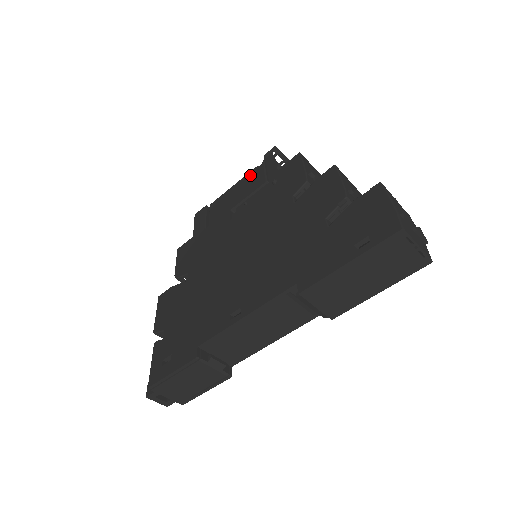
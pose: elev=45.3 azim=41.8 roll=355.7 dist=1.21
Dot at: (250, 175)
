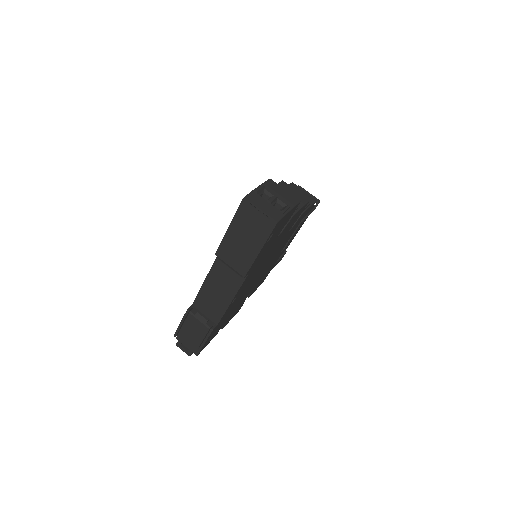
Dot at: occluded
